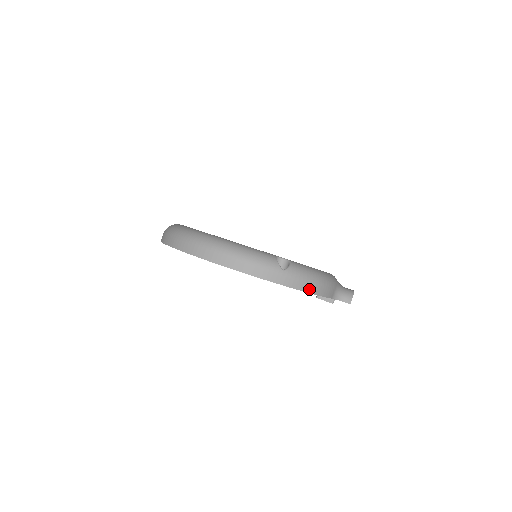
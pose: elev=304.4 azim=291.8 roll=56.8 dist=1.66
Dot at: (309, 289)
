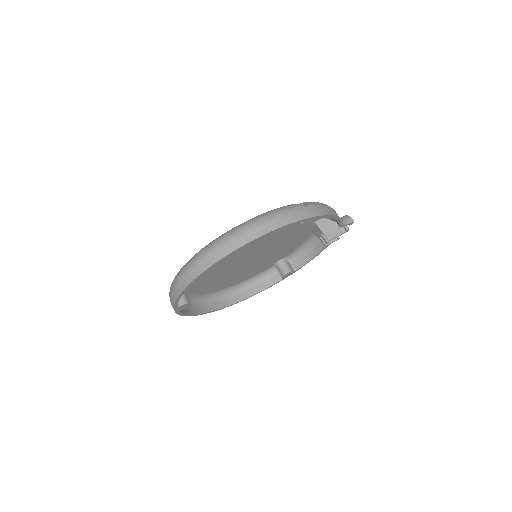
Dot at: (331, 213)
